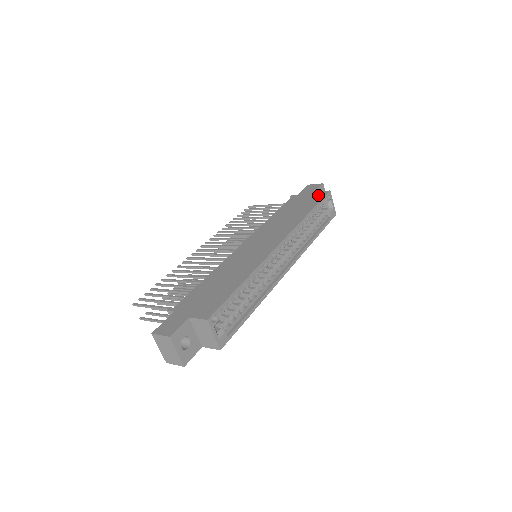
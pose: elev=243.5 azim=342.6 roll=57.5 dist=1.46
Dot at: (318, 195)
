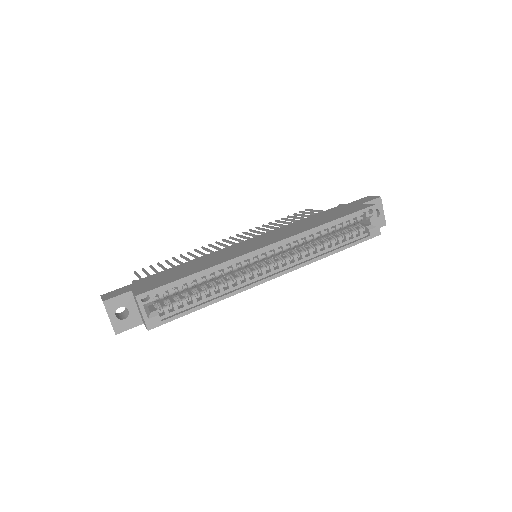
Dot at: (359, 207)
